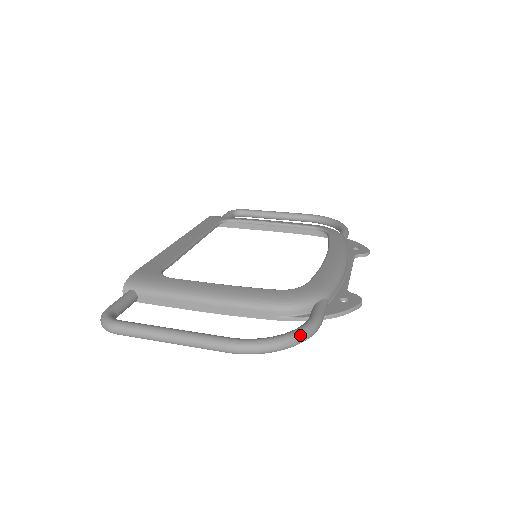
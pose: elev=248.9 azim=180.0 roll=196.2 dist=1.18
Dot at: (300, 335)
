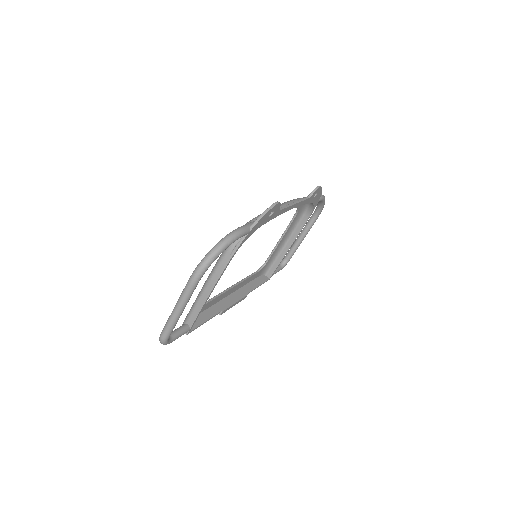
Dot at: (220, 241)
